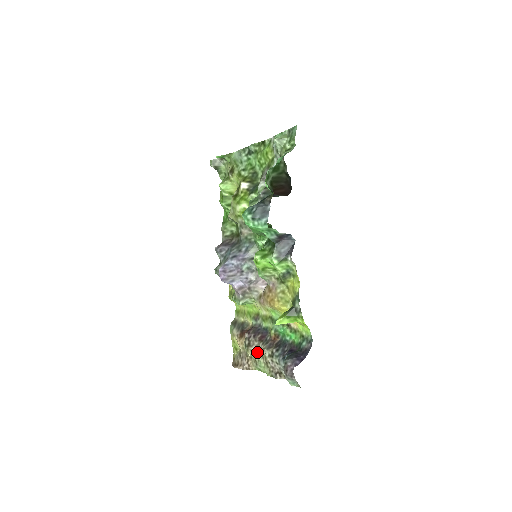
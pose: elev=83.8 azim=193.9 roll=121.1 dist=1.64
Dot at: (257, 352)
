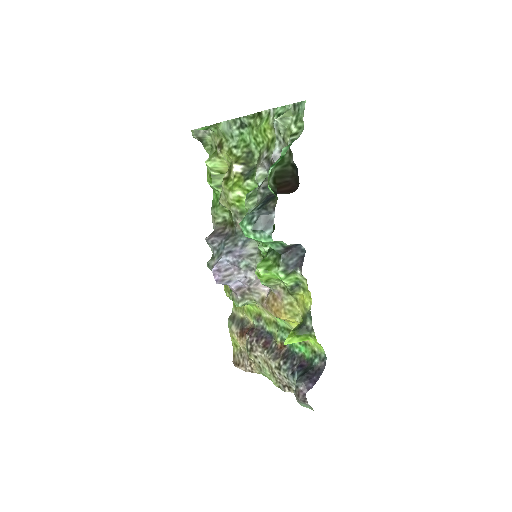
Dot at: (261, 359)
